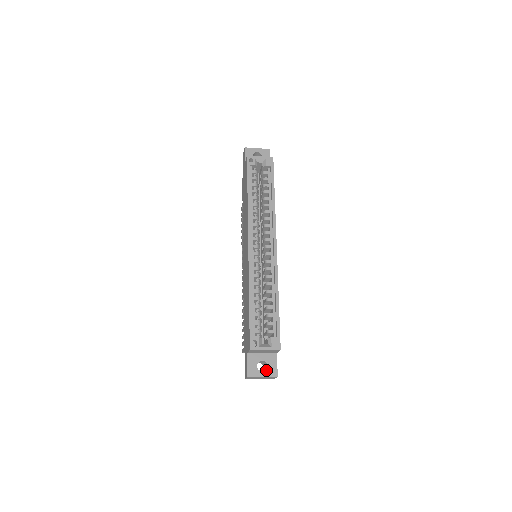
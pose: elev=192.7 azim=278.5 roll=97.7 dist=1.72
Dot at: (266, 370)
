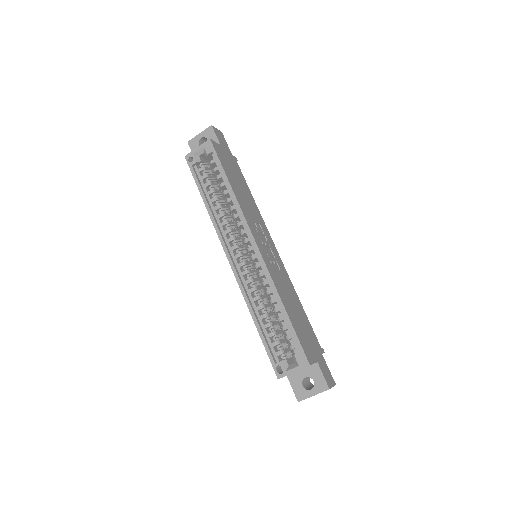
Dot at: (314, 386)
